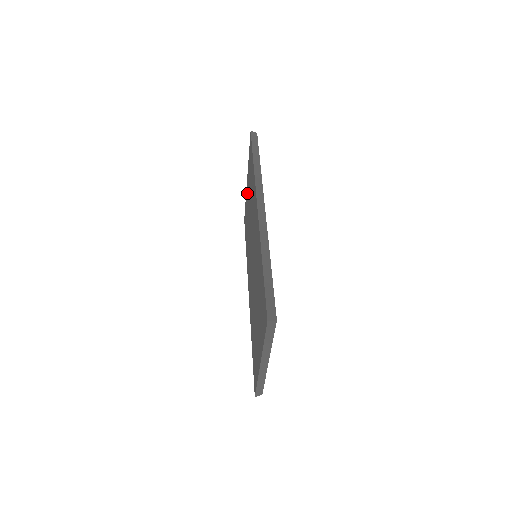
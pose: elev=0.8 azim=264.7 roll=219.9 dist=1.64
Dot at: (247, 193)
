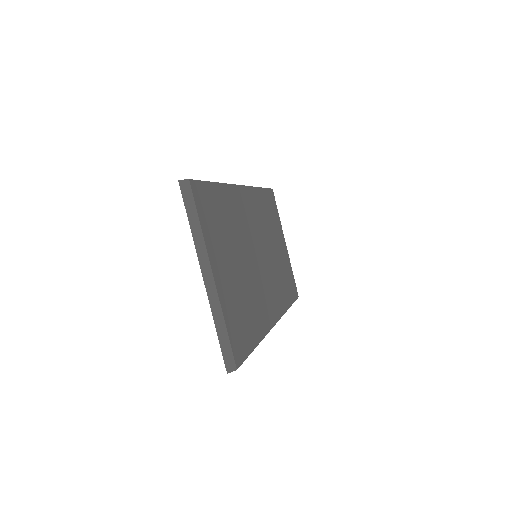
Dot at: occluded
